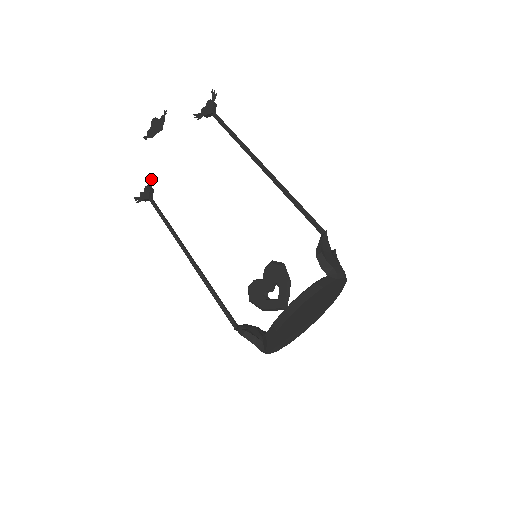
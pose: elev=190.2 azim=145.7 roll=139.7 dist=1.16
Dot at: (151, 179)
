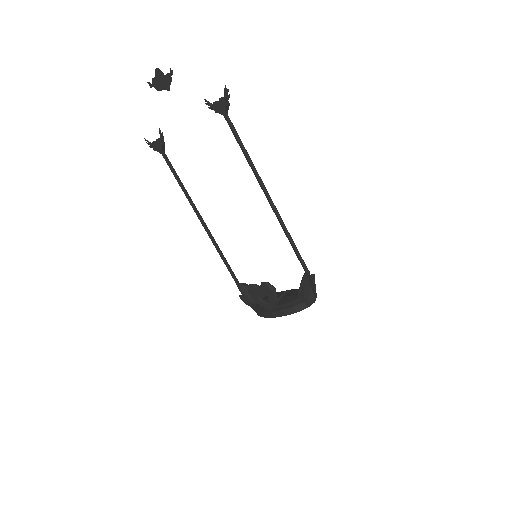
Dot at: (162, 135)
